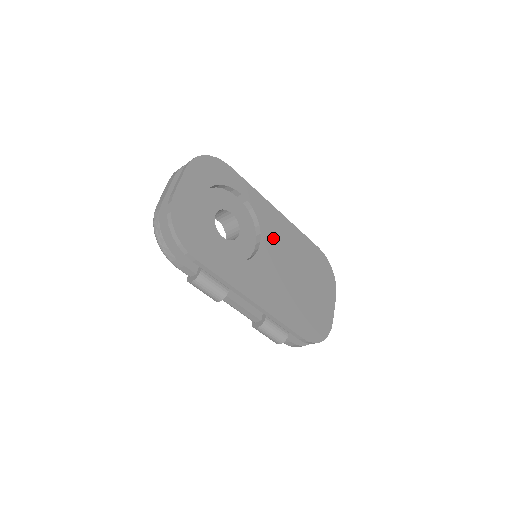
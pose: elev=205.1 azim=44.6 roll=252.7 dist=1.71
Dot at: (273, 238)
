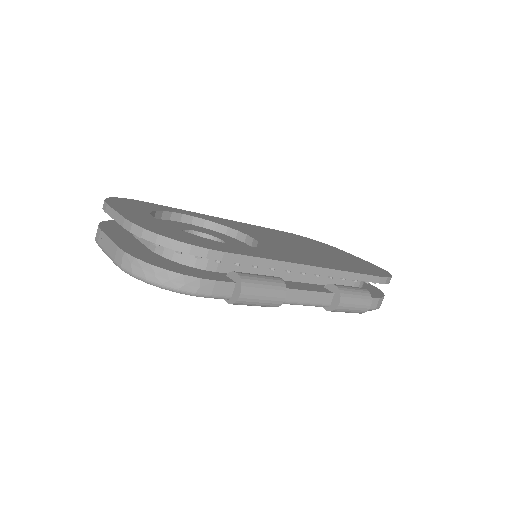
Dot at: (250, 232)
